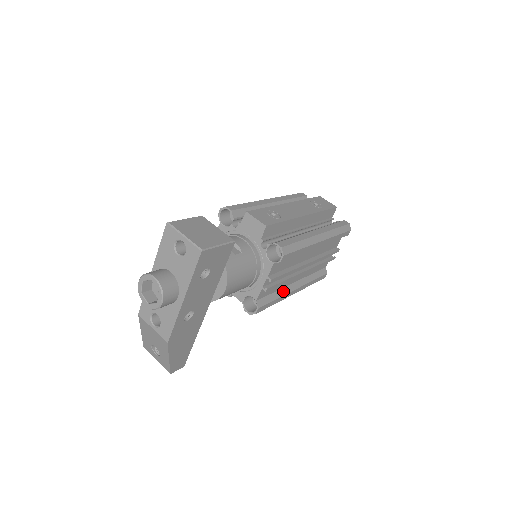
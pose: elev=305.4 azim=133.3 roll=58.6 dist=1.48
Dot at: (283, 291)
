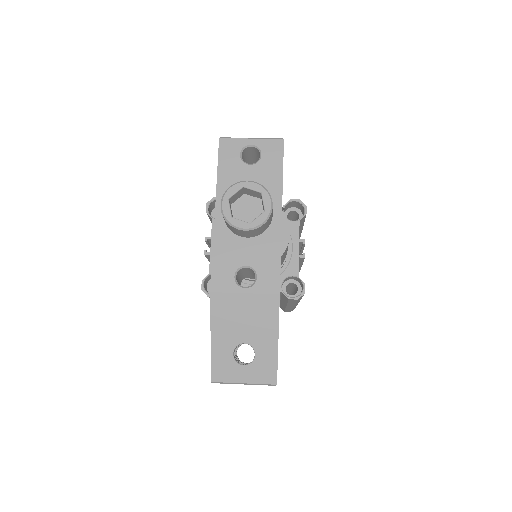
Dot at: occluded
